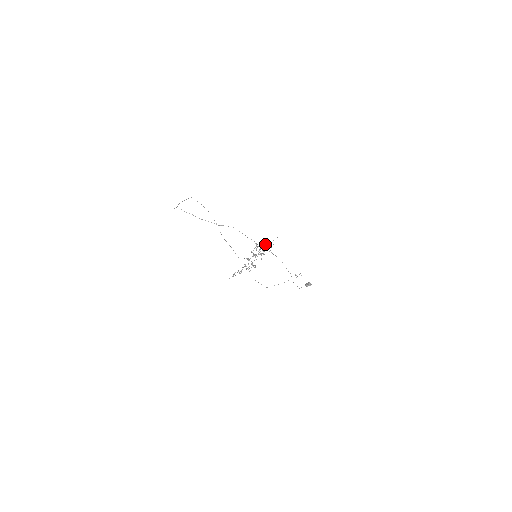
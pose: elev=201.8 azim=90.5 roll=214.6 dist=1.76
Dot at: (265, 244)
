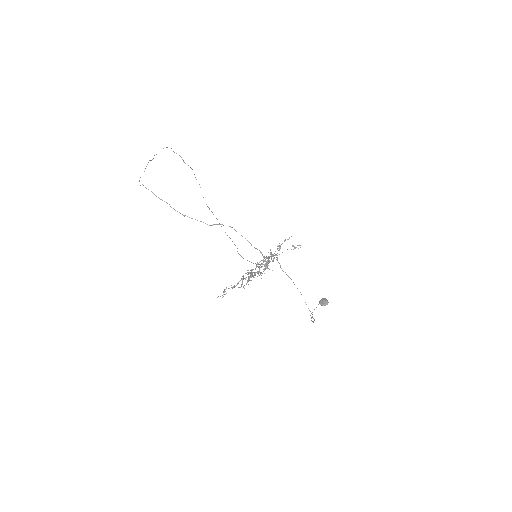
Dot at: occluded
